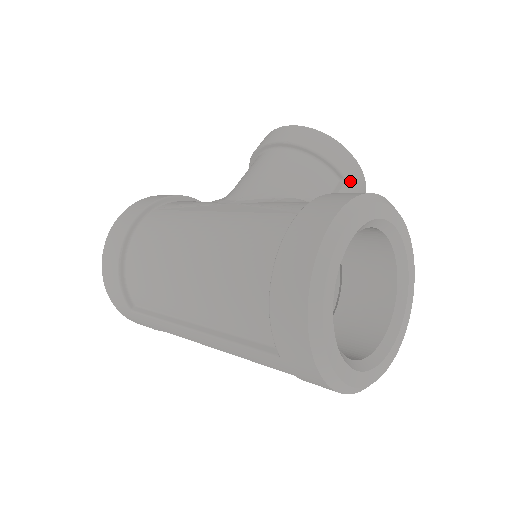
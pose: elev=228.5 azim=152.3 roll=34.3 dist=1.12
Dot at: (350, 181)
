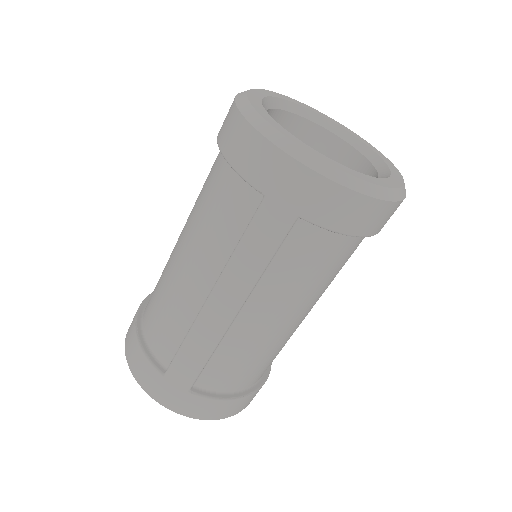
Dot at: occluded
